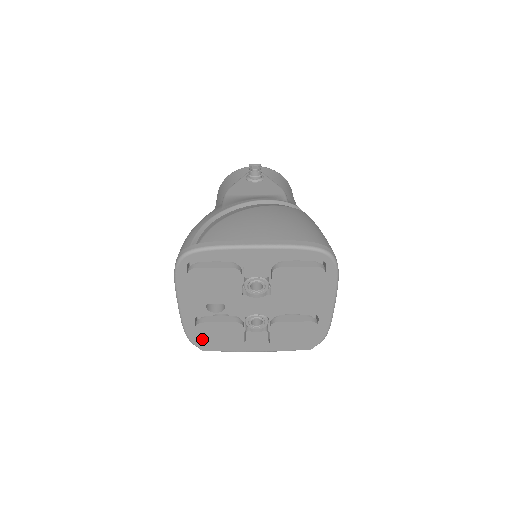
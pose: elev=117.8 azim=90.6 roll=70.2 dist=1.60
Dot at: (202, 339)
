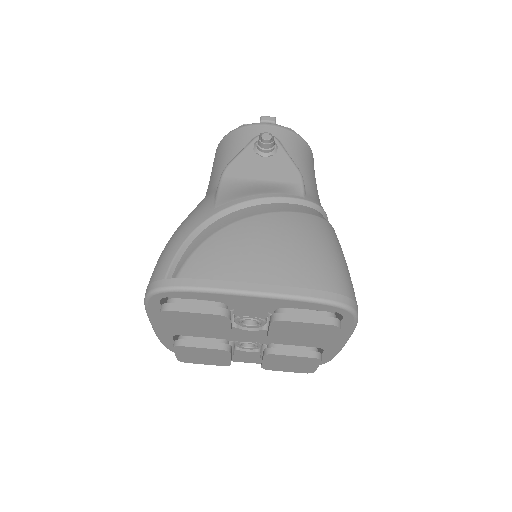
Dot at: (181, 355)
